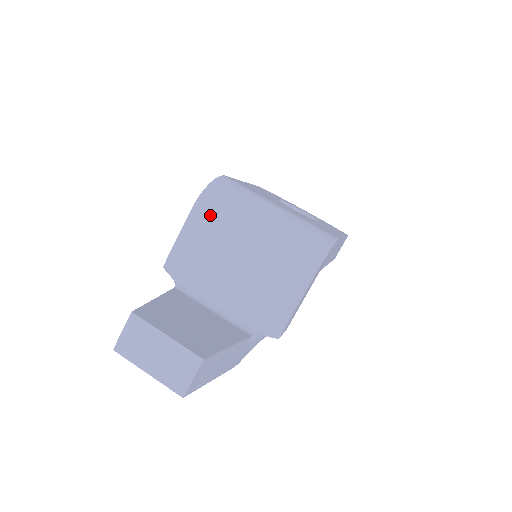
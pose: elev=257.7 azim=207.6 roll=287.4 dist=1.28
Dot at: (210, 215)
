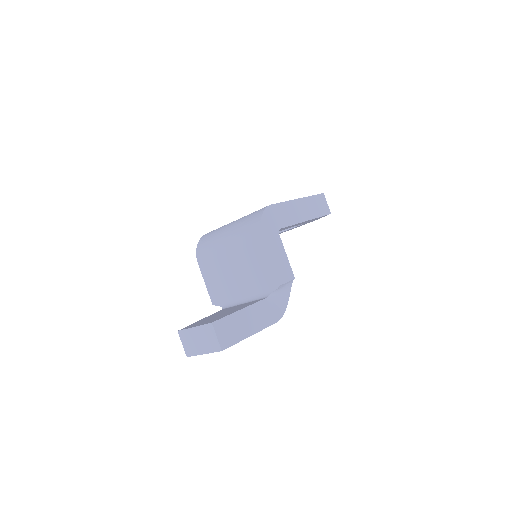
Dot at: (206, 258)
